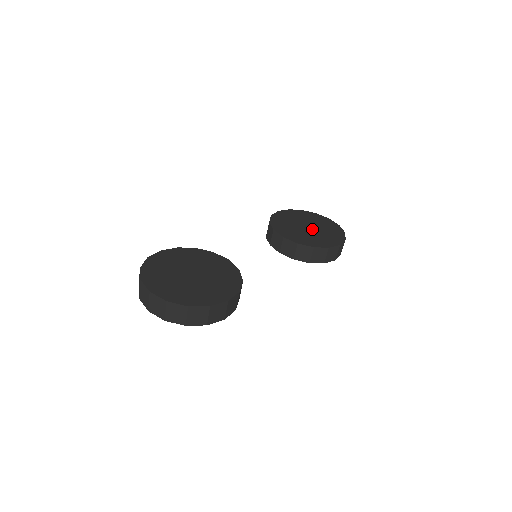
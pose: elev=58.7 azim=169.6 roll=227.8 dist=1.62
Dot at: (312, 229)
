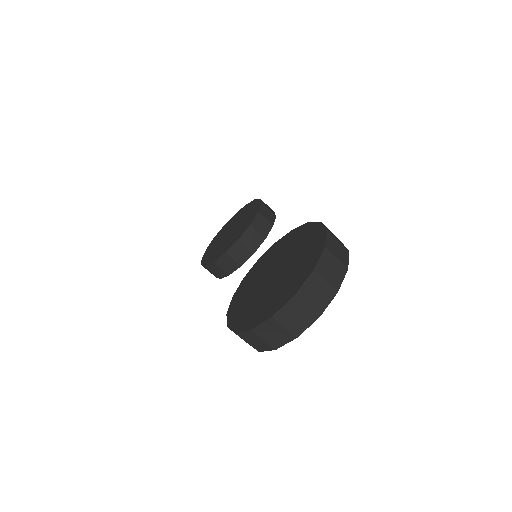
Dot at: (234, 227)
